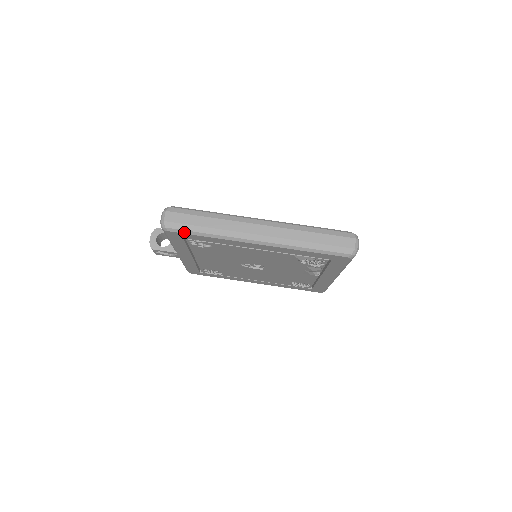
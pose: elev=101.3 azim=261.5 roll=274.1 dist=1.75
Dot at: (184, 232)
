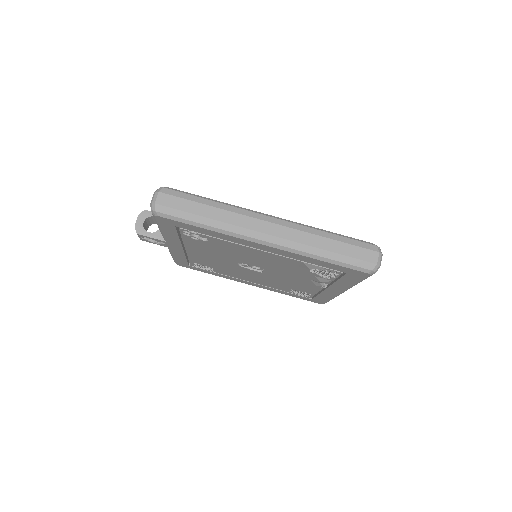
Dot at: (177, 219)
